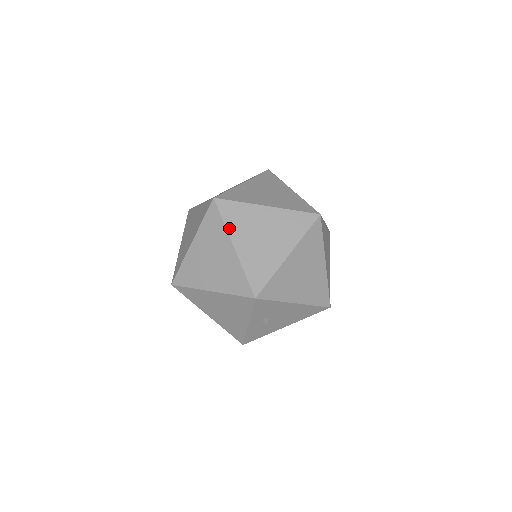
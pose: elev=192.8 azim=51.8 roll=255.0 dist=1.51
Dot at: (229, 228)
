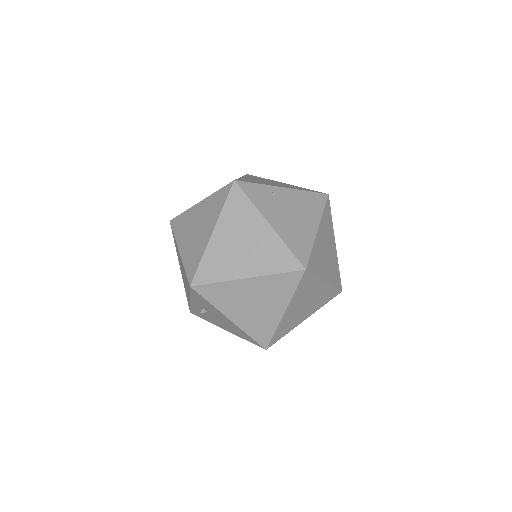
Dot at: (223, 215)
